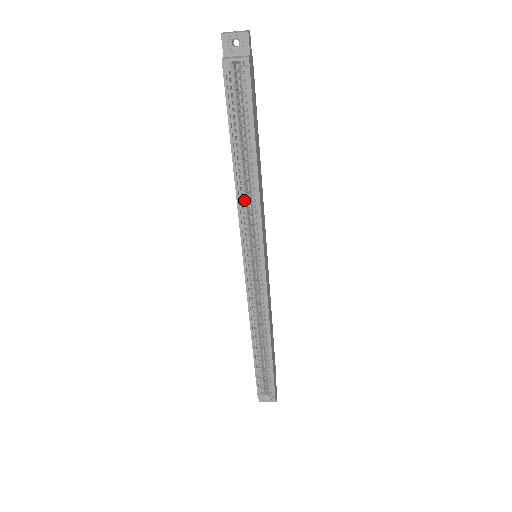
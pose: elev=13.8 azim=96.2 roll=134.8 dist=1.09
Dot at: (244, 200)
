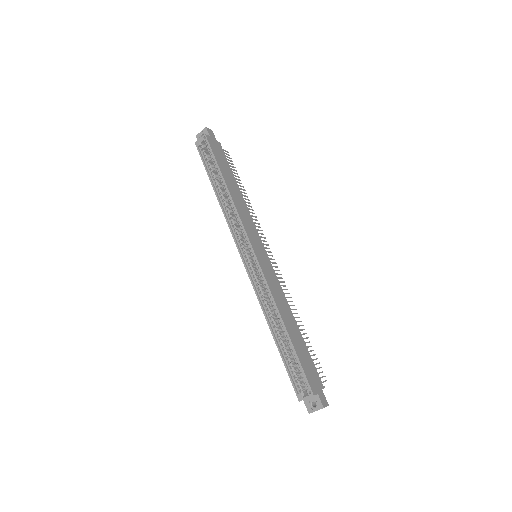
Dot at: (228, 211)
